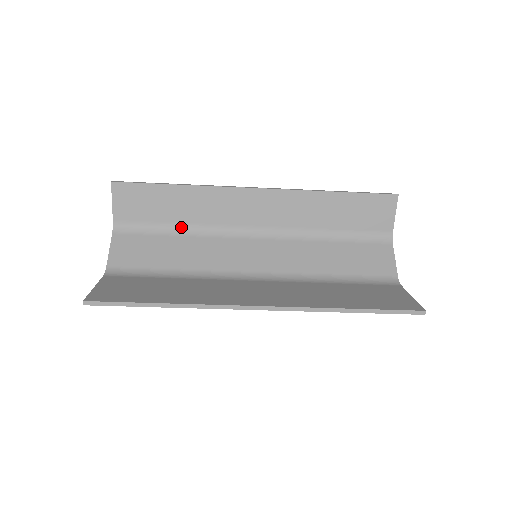
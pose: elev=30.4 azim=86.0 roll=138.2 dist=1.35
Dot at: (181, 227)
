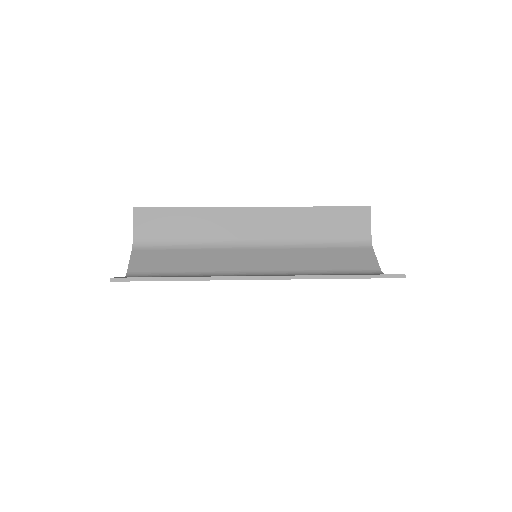
Dot at: (191, 243)
